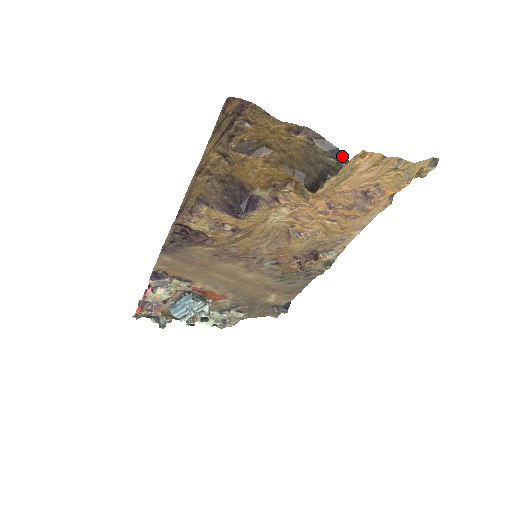
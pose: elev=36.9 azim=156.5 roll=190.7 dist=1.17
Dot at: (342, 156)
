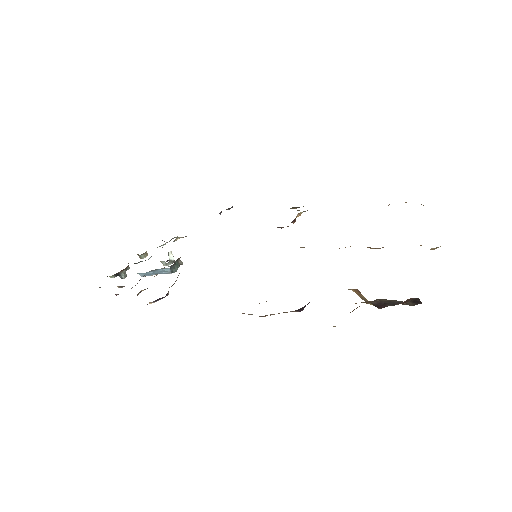
Dot at: (420, 302)
